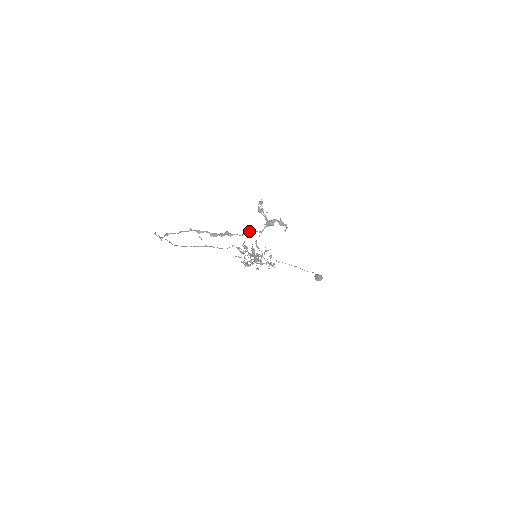
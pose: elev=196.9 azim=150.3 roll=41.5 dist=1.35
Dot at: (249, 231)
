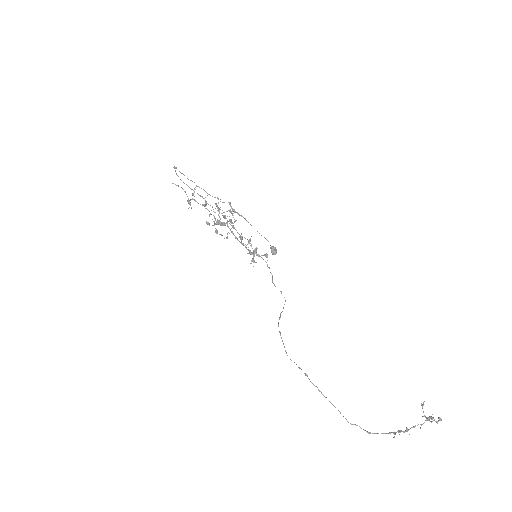
Dot at: occluded
